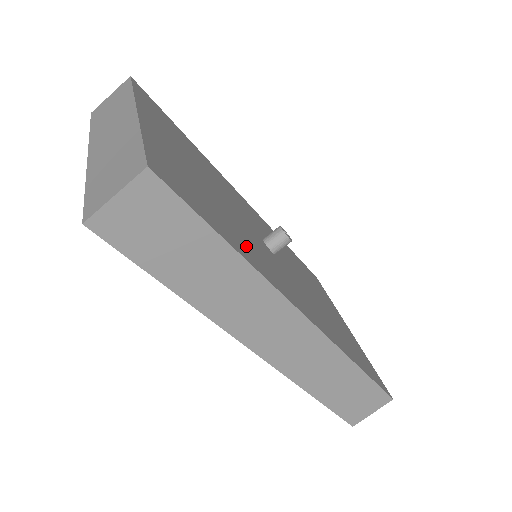
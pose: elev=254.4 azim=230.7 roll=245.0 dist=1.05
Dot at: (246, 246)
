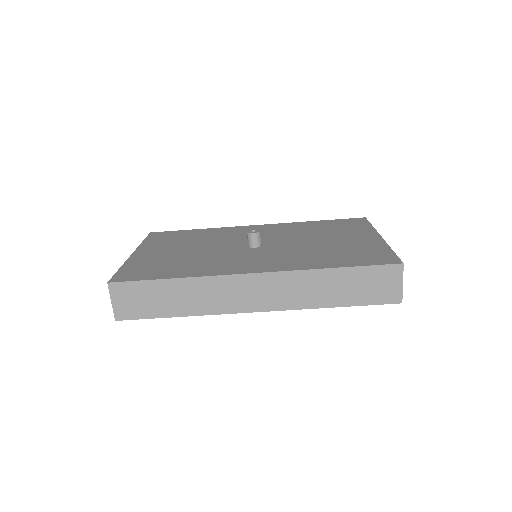
Dot at: (199, 267)
